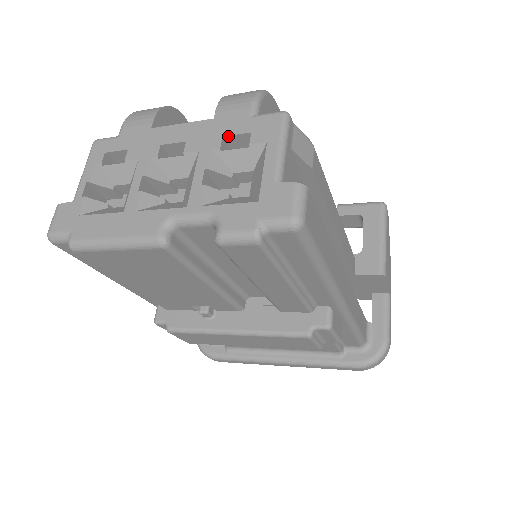
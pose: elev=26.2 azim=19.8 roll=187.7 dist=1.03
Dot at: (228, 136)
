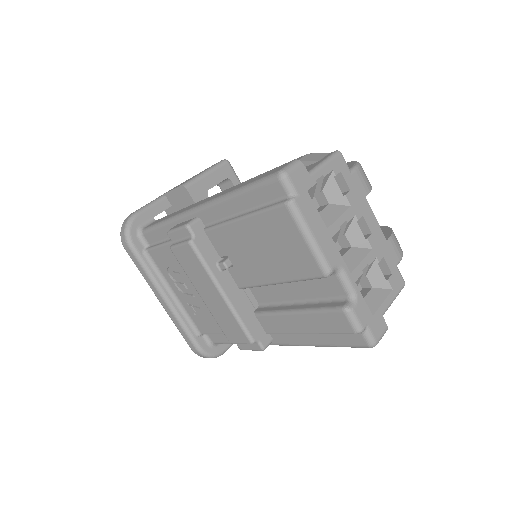
Dot at: (385, 260)
